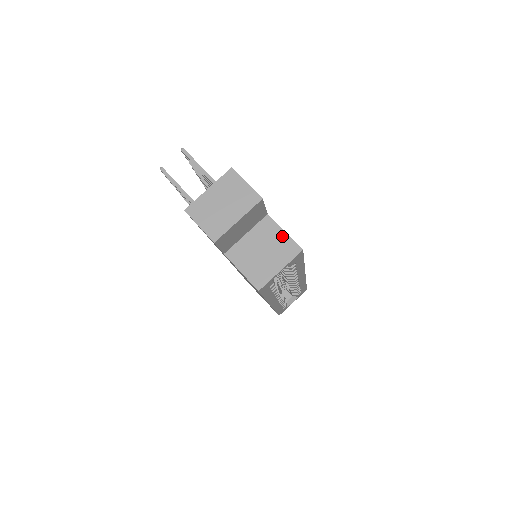
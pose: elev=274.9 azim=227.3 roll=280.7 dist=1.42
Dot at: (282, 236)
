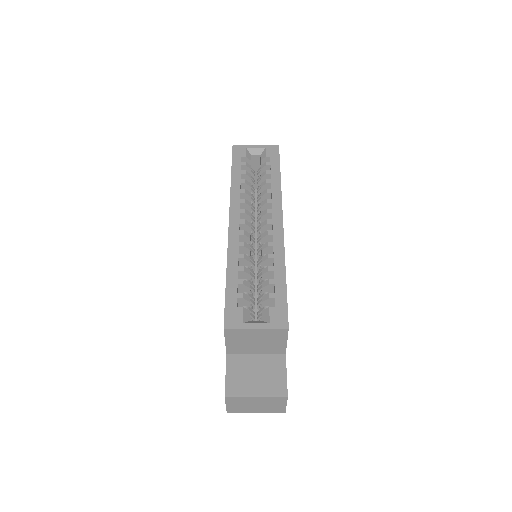
Dot at: occluded
